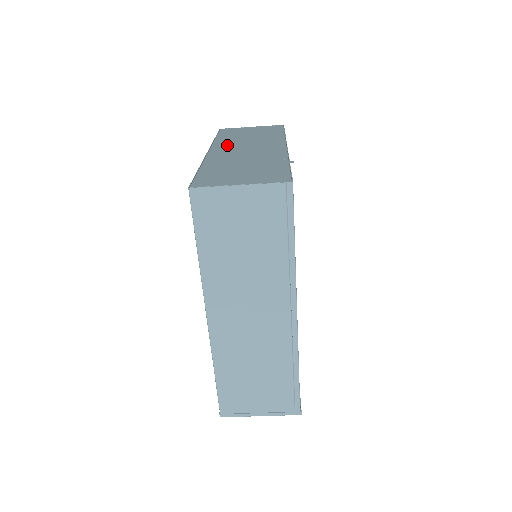
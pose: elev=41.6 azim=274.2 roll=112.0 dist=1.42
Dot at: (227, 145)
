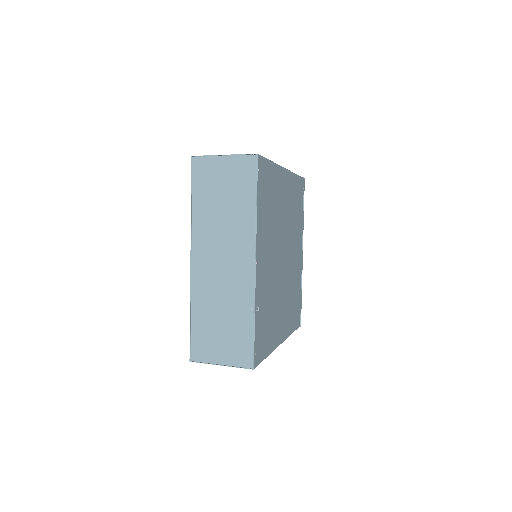
Dot at: (204, 242)
